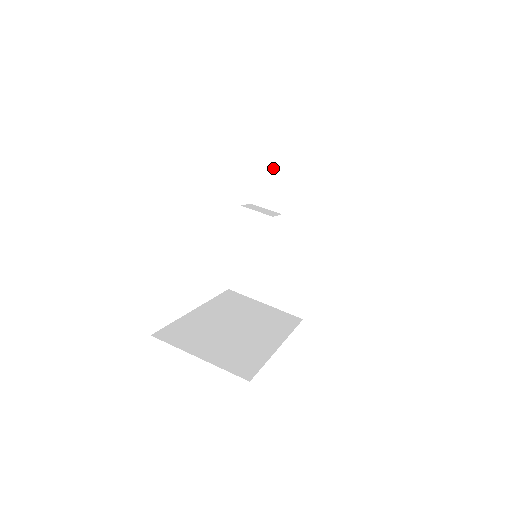
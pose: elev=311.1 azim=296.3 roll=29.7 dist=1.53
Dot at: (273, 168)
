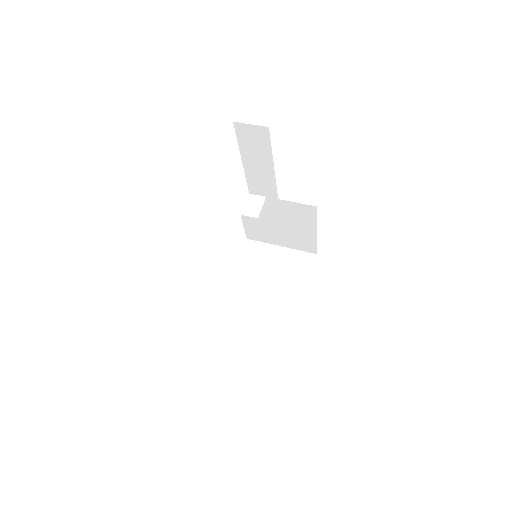
Dot at: (241, 143)
